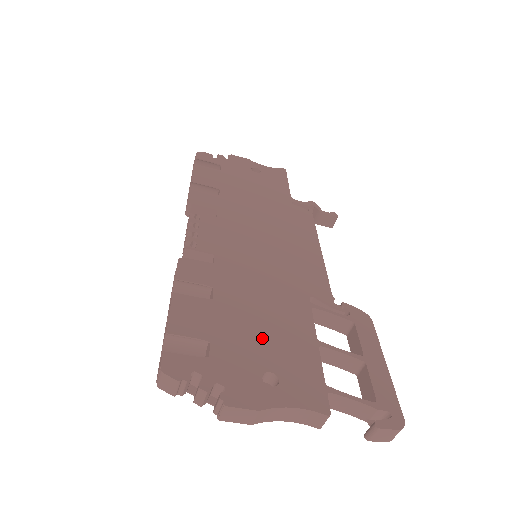
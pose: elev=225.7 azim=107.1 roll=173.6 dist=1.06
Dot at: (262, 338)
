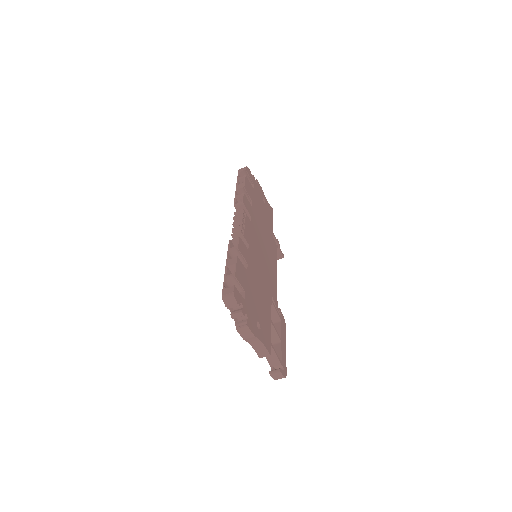
Dot at: (258, 304)
